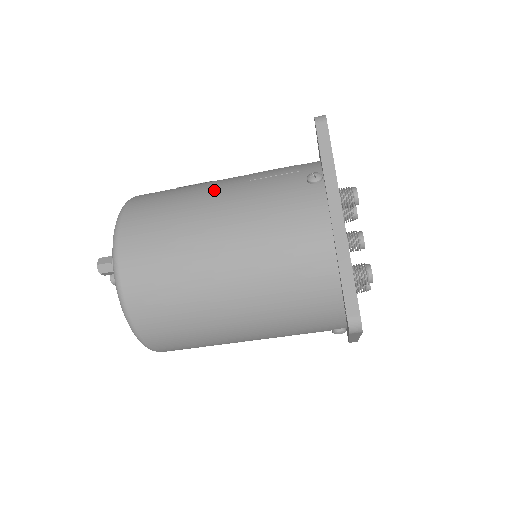
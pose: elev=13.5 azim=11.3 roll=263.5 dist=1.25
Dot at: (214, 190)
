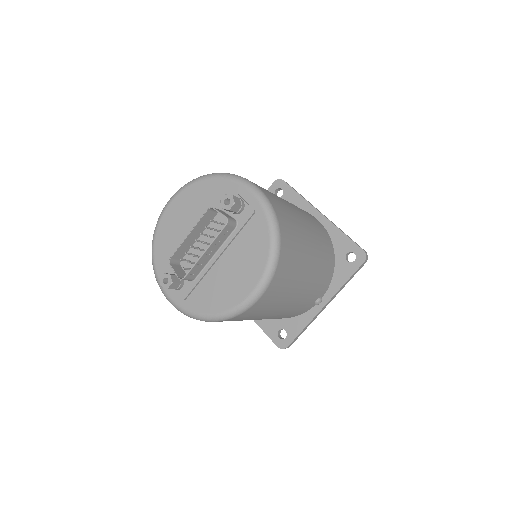
Dot at: occluded
